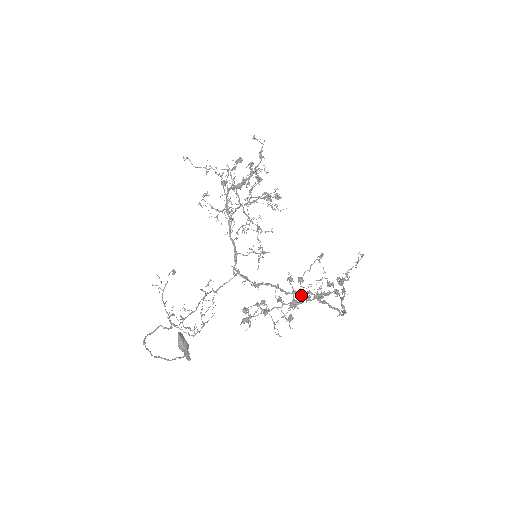
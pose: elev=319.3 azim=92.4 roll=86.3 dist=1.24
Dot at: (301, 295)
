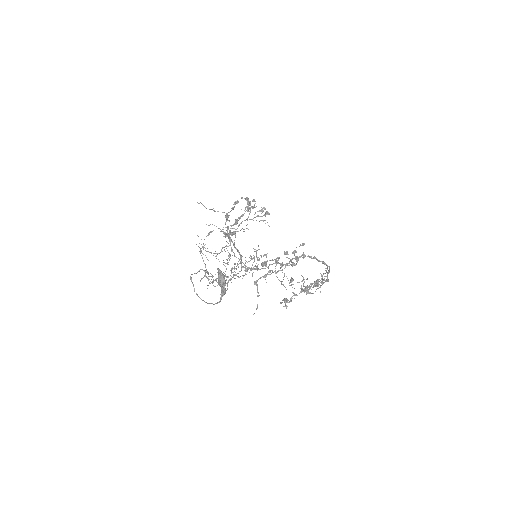
Dot at: (297, 257)
